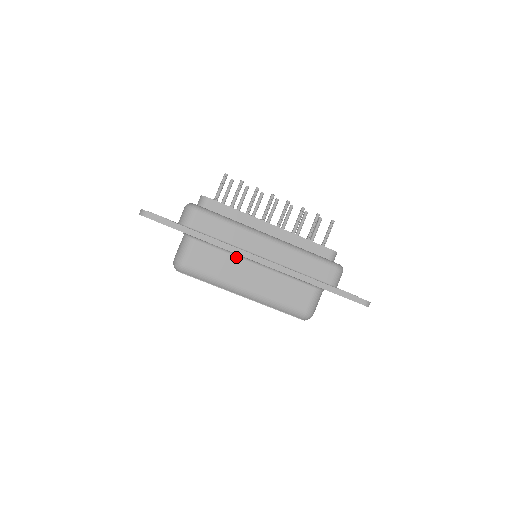
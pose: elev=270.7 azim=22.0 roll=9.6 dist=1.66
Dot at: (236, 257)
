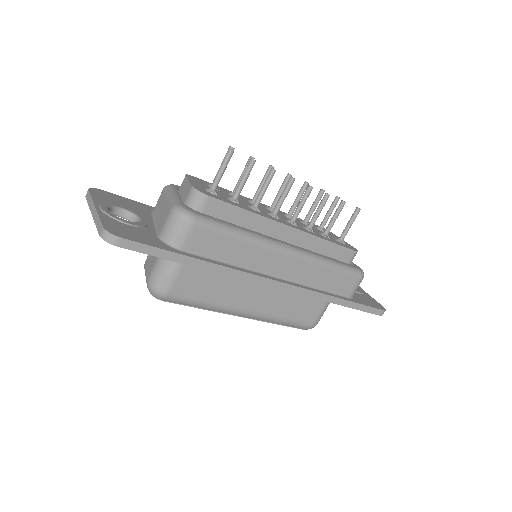
Dot at: occluded
